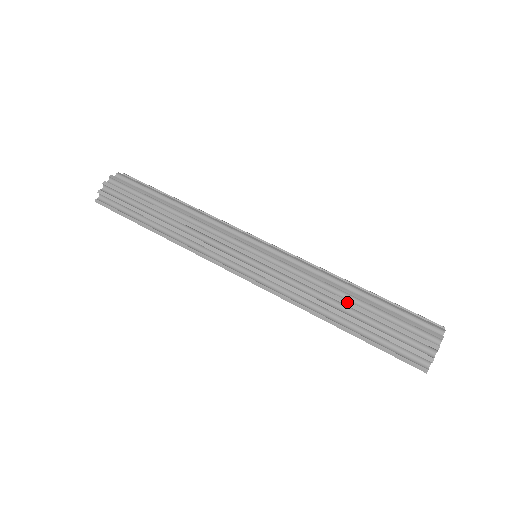
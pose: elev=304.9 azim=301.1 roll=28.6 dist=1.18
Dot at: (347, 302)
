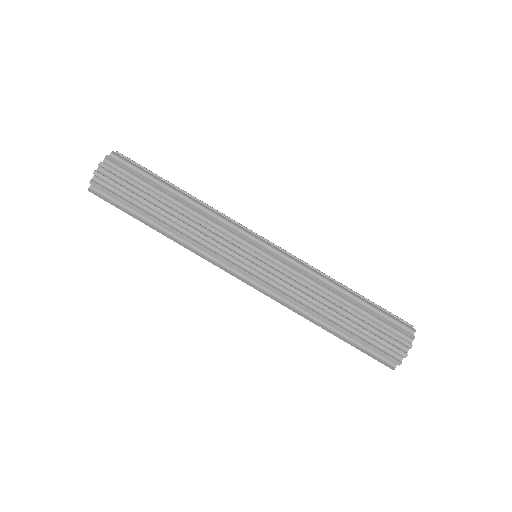
Dot at: (337, 314)
